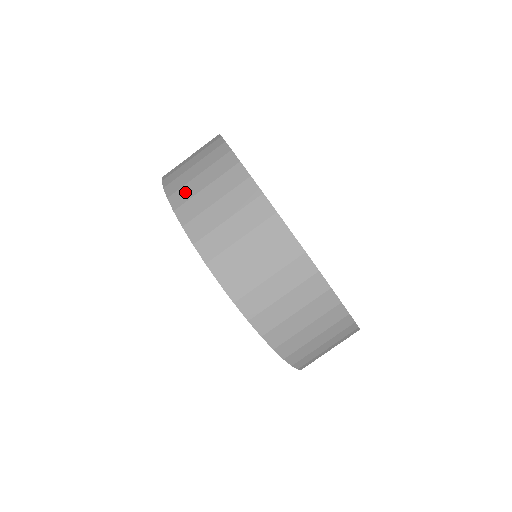
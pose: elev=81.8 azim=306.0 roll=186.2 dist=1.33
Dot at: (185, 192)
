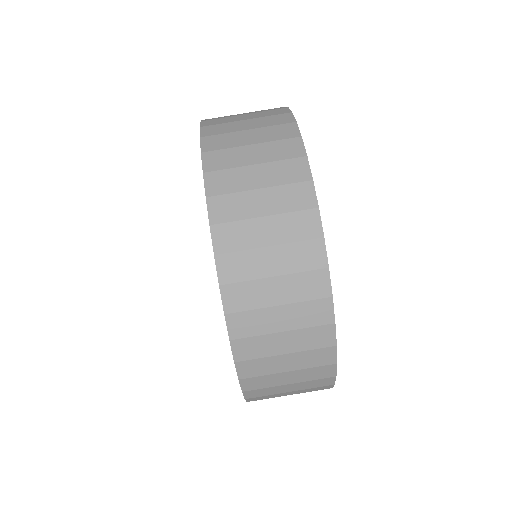
Dot at: (224, 140)
